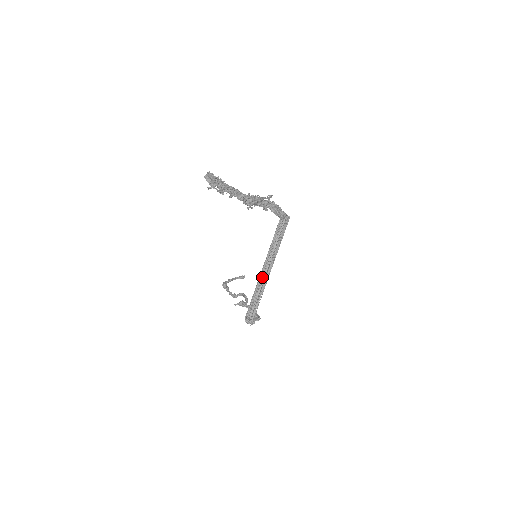
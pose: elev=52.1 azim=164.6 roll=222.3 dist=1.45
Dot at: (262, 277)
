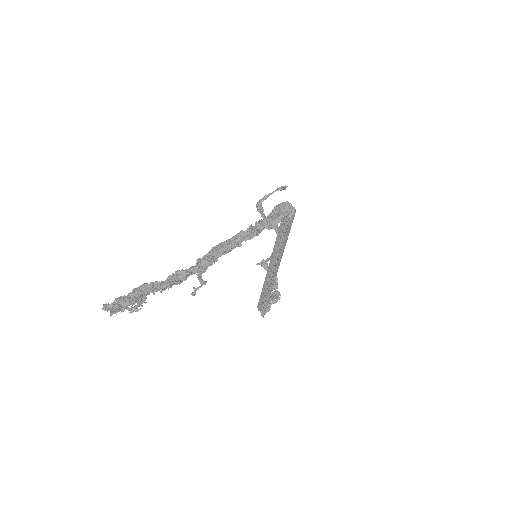
Dot at: (270, 271)
